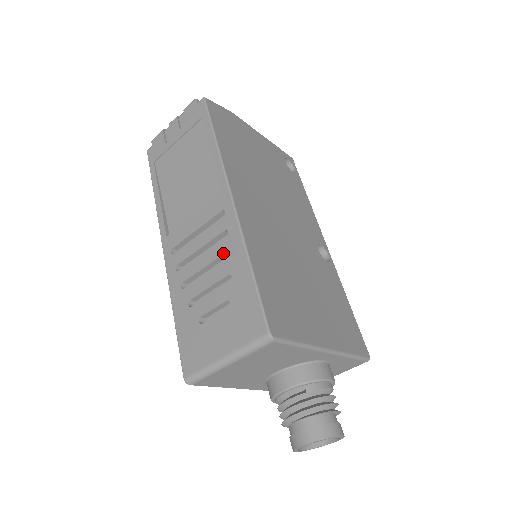
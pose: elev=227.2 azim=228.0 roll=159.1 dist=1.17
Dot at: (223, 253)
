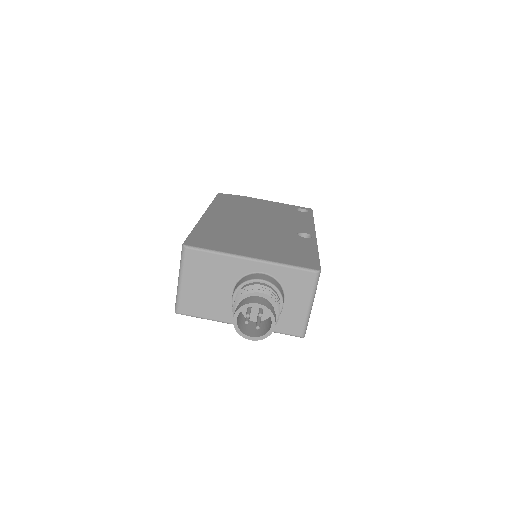
Dot at: occluded
